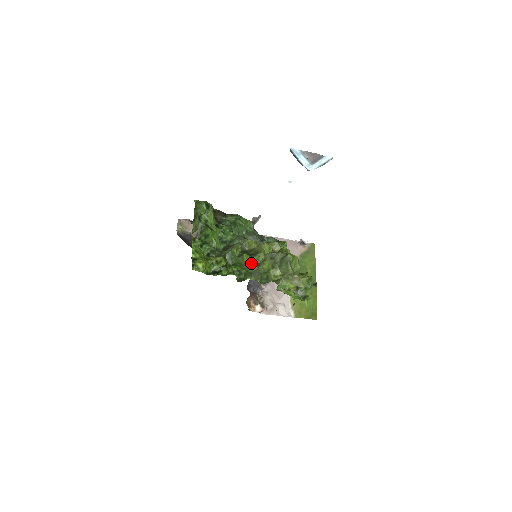
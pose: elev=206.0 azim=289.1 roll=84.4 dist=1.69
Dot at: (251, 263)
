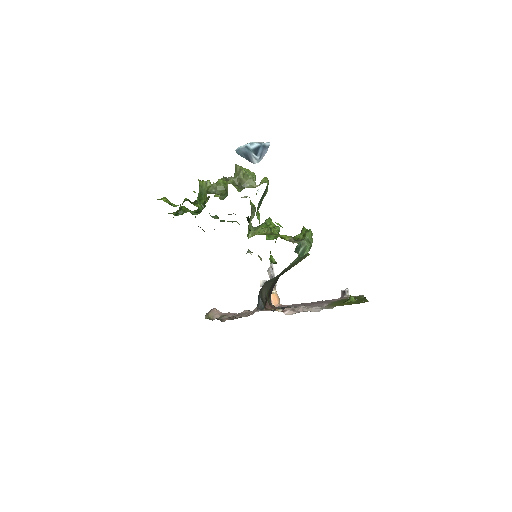
Dot at: (205, 181)
